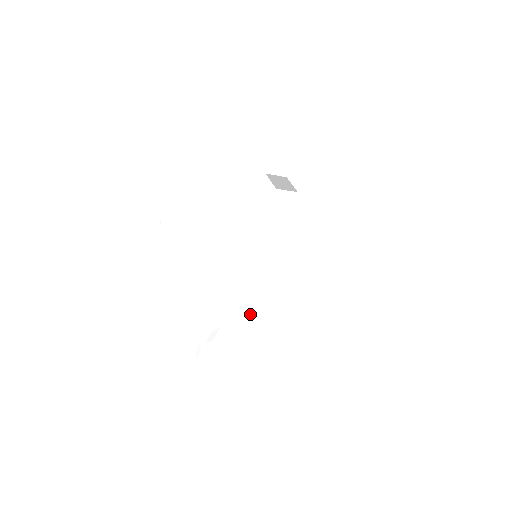
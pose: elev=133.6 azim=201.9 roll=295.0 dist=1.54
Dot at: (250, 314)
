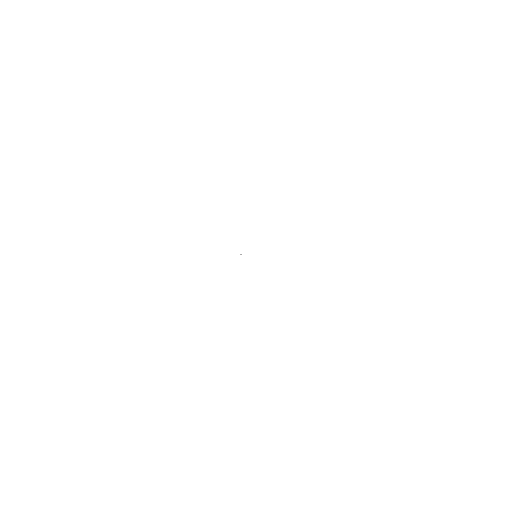
Dot at: (265, 252)
